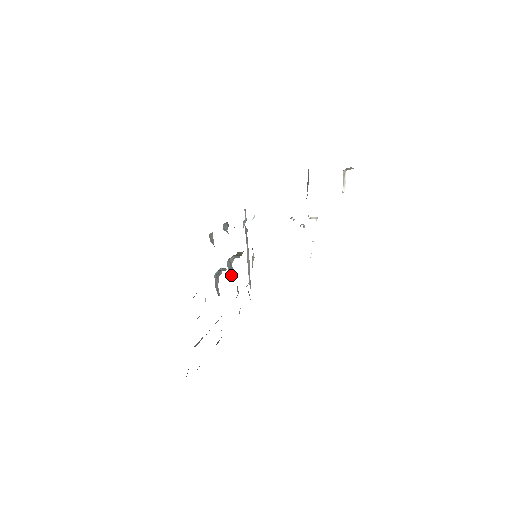
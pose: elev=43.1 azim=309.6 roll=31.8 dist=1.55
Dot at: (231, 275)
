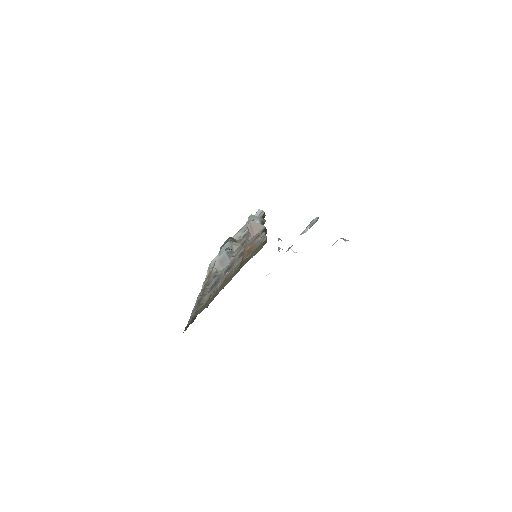
Dot at: occluded
